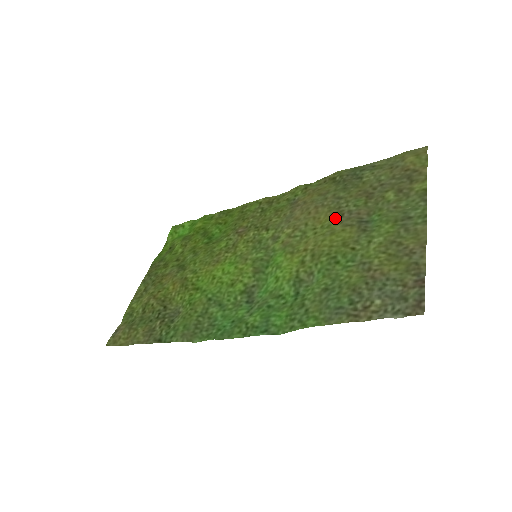
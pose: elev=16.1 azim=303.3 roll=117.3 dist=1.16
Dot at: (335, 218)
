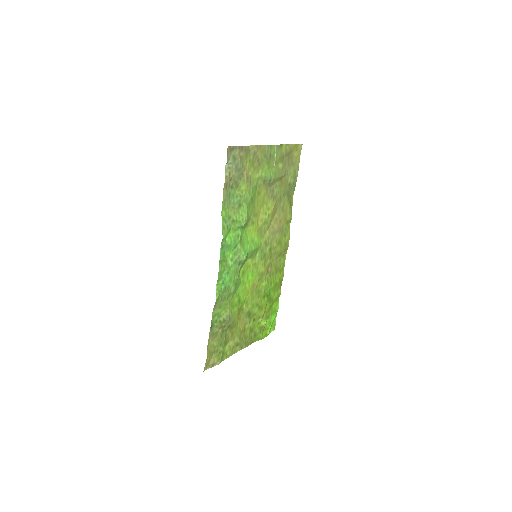
Dot at: (270, 200)
